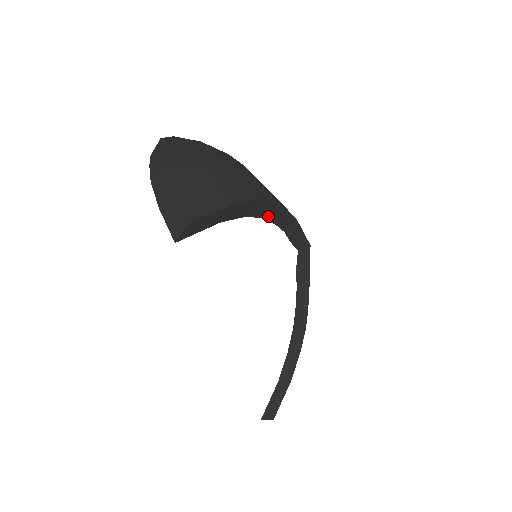
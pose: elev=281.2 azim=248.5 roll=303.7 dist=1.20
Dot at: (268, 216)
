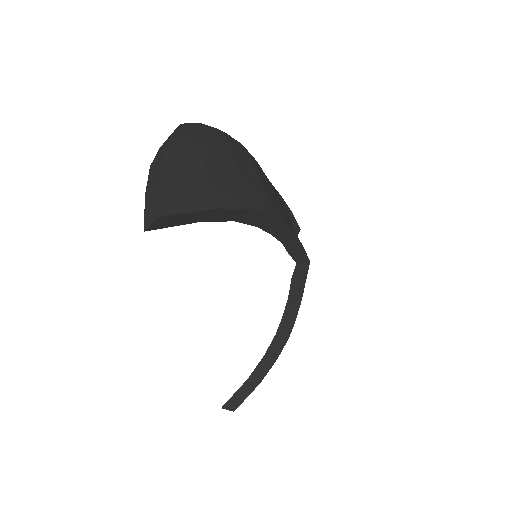
Dot at: (261, 225)
